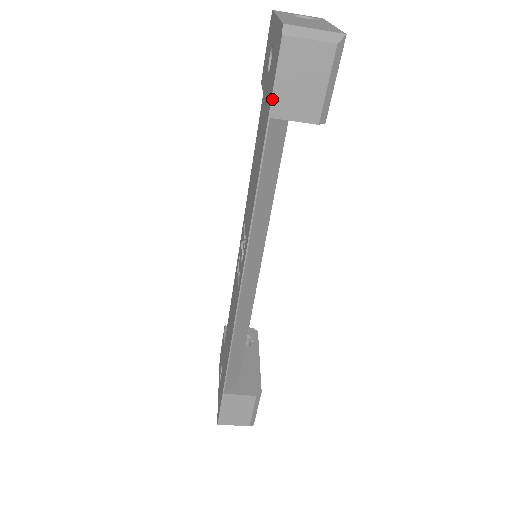
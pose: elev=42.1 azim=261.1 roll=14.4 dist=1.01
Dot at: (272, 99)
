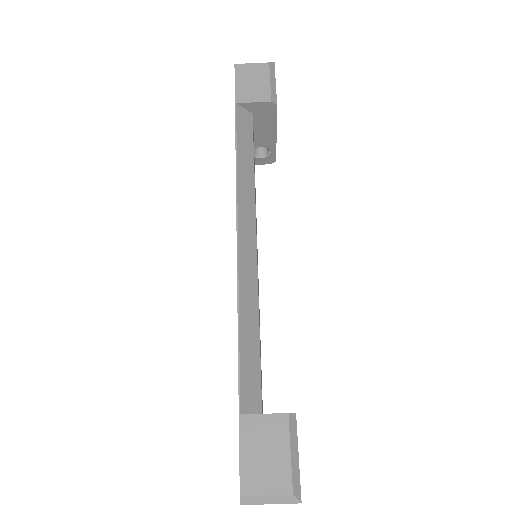
Dot at: (235, 93)
